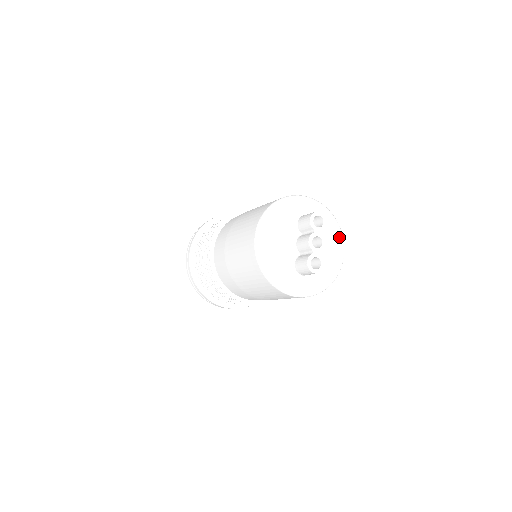
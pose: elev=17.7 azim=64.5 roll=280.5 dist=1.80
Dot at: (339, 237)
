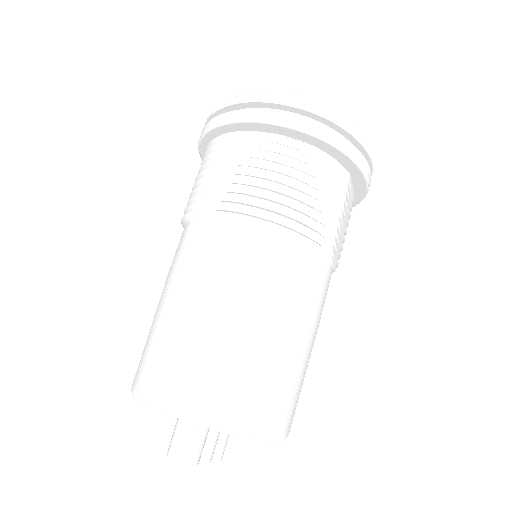
Dot at: occluded
